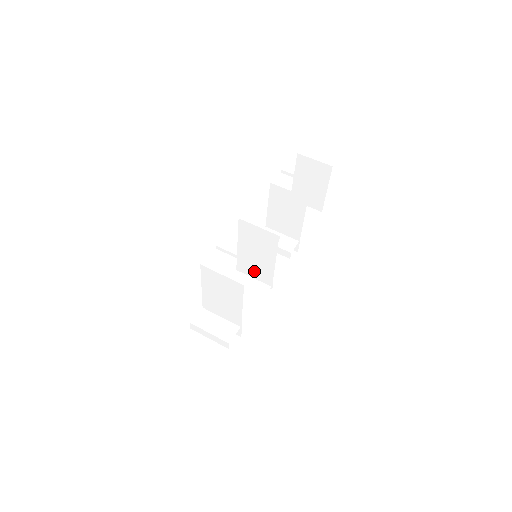
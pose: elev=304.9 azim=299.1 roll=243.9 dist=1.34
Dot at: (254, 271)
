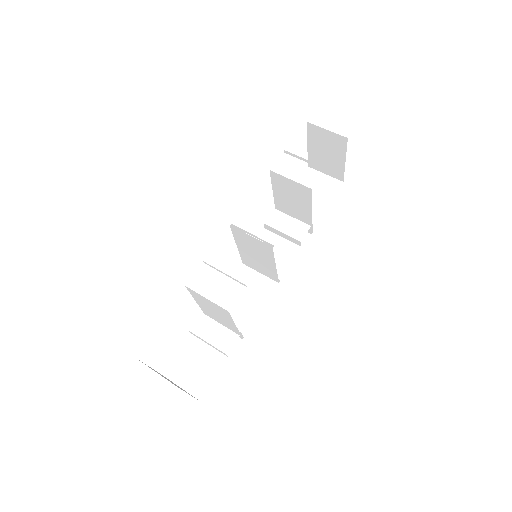
Dot at: (258, 267)
